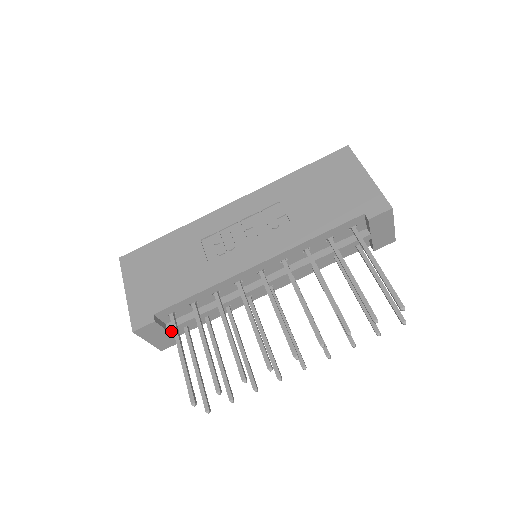
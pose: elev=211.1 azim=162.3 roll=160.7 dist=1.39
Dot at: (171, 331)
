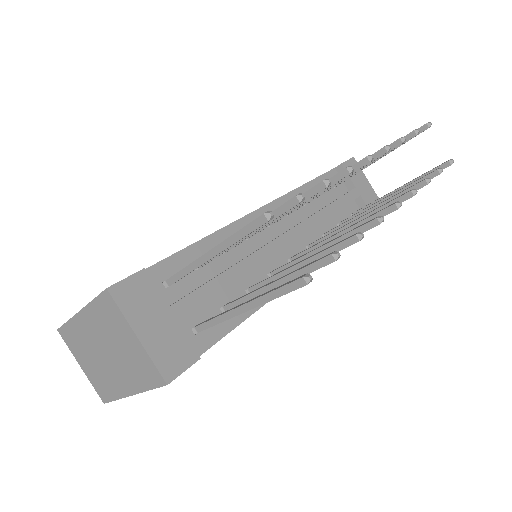
Dot at: (176, 313)
